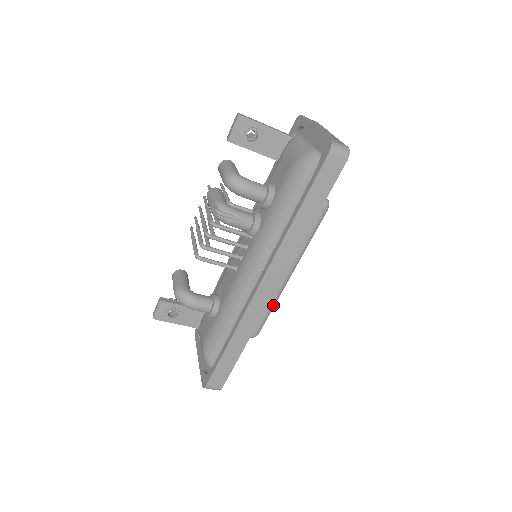
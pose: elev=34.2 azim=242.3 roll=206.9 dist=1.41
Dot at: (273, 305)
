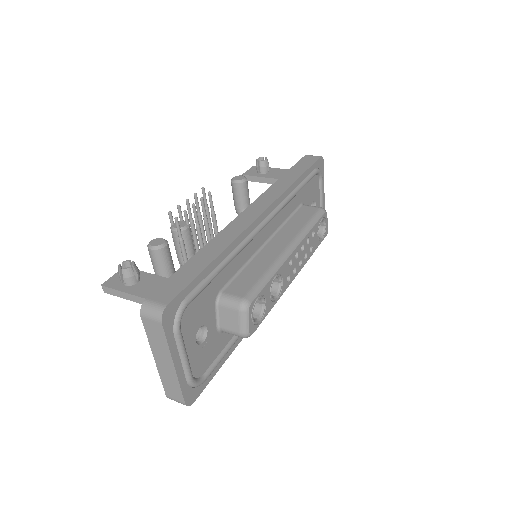
Dot at: occluded
